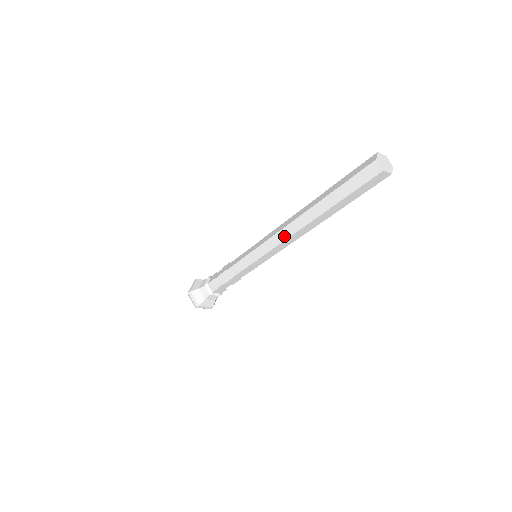
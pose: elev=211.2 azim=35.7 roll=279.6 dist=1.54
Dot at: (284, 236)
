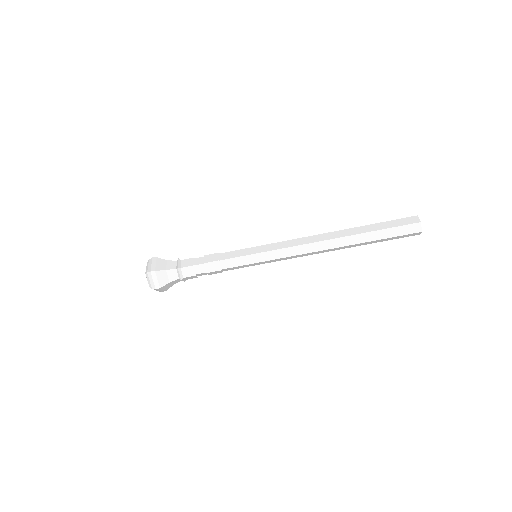
Dot at: (307, 250)
